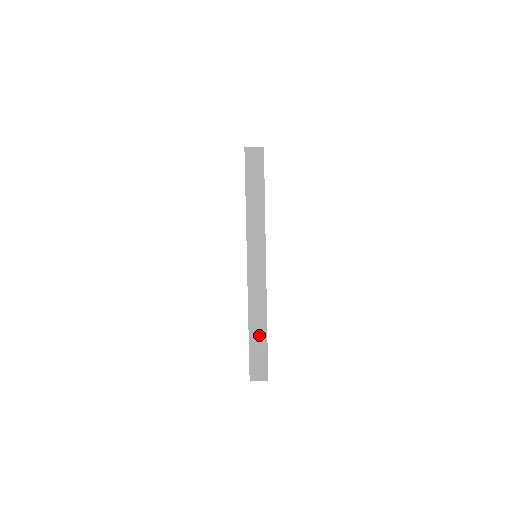
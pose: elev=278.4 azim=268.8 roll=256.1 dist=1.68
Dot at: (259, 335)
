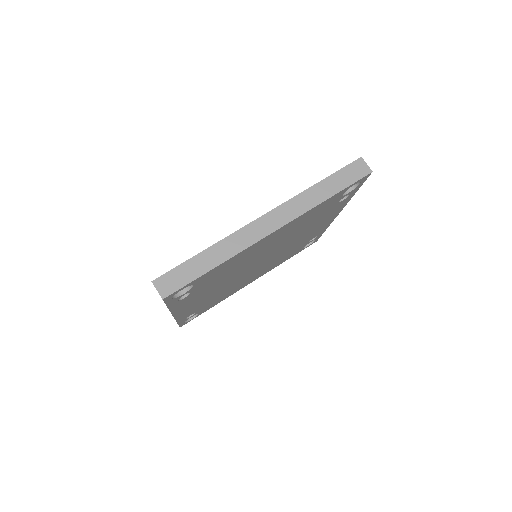
Dot at: (205, 263)
